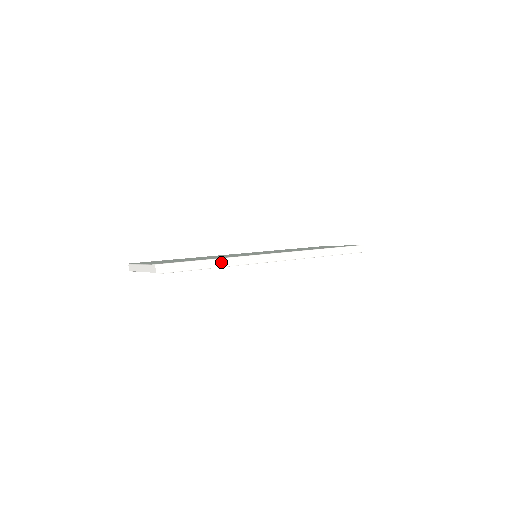
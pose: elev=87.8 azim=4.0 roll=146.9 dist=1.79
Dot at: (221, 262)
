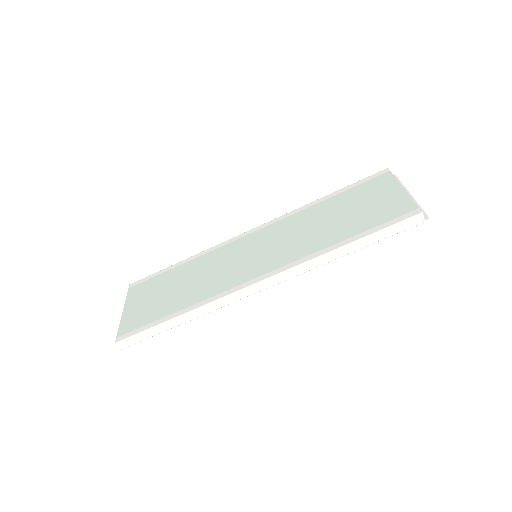
Dot at: (186, 317)
